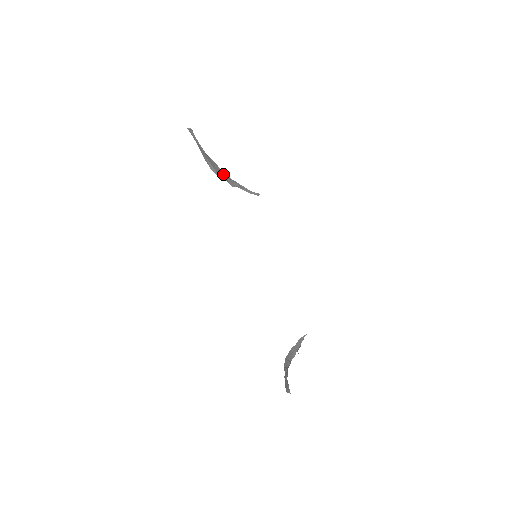
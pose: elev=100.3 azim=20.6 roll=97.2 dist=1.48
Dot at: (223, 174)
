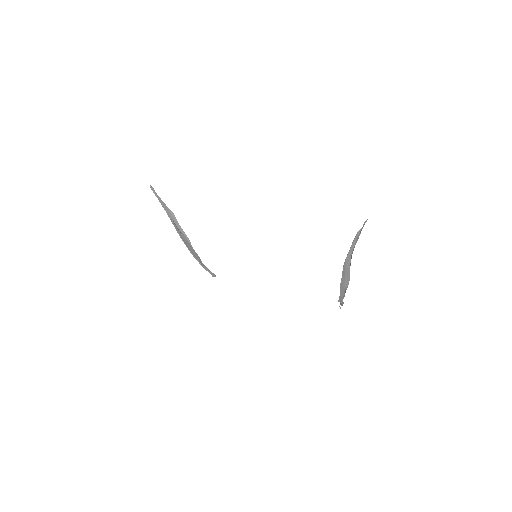
Dot at: occluded
